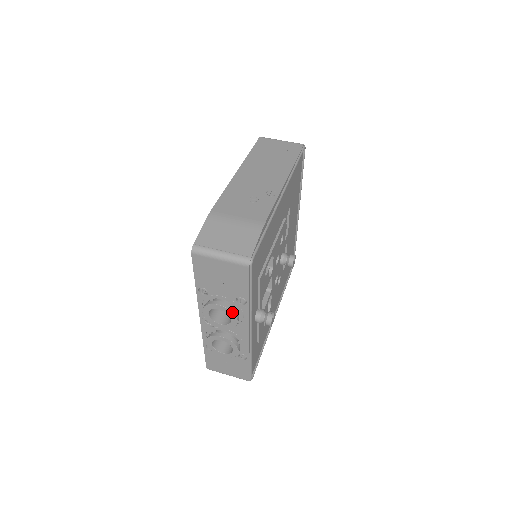
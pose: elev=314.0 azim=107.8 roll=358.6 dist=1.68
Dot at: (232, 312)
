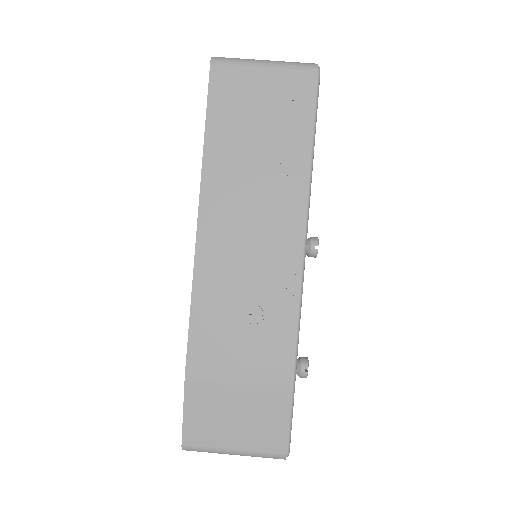
Dot at: occluded
